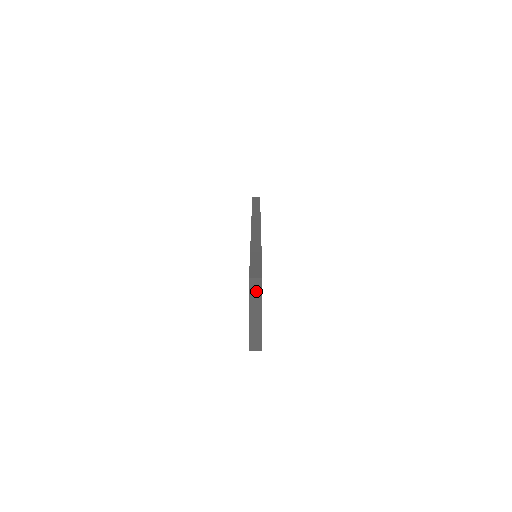
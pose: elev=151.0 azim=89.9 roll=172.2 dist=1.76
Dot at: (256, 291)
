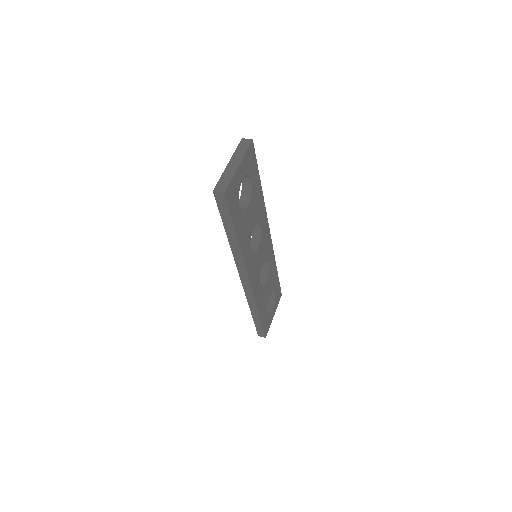
Dot at: (243, 148)
